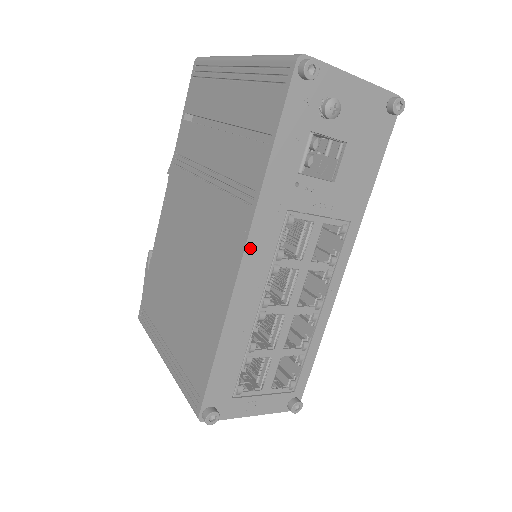
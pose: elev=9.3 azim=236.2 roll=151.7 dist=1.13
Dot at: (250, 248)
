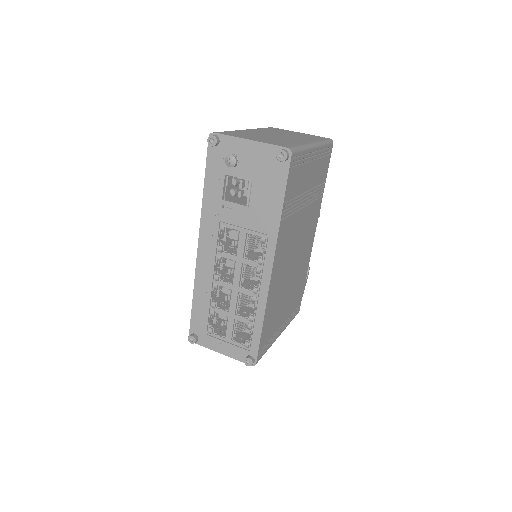
Dot at: (201, 241)
